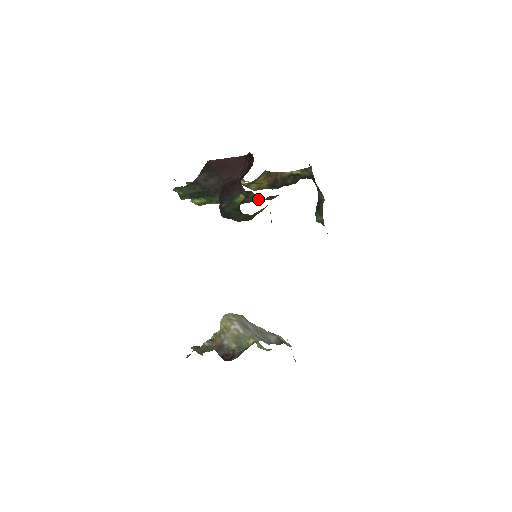
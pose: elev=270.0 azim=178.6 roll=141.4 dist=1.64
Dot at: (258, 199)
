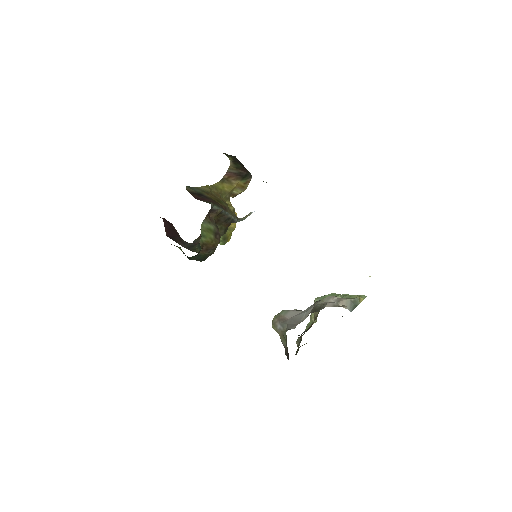
Dot at: (222, 215)
